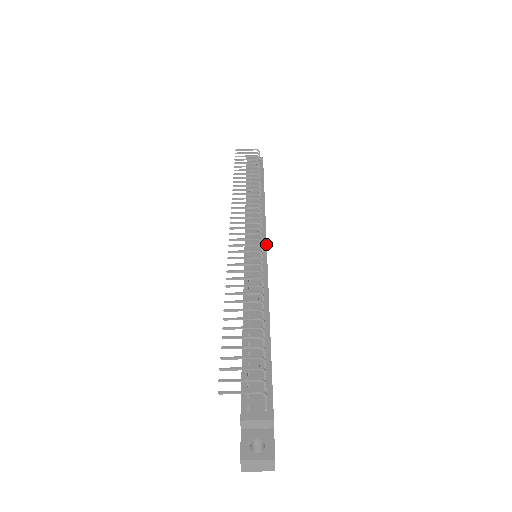
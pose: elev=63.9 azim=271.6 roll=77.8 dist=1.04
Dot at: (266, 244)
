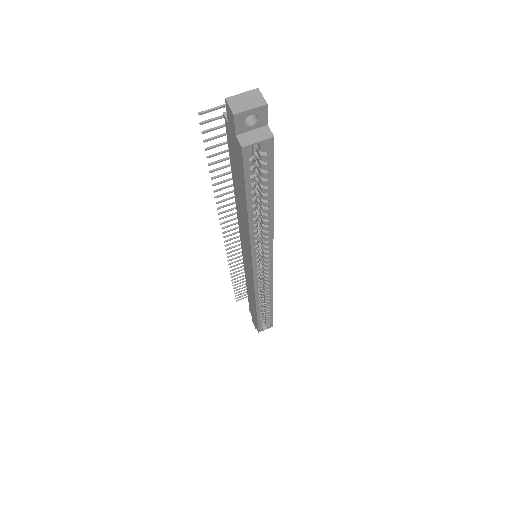
Dot at: occluded
